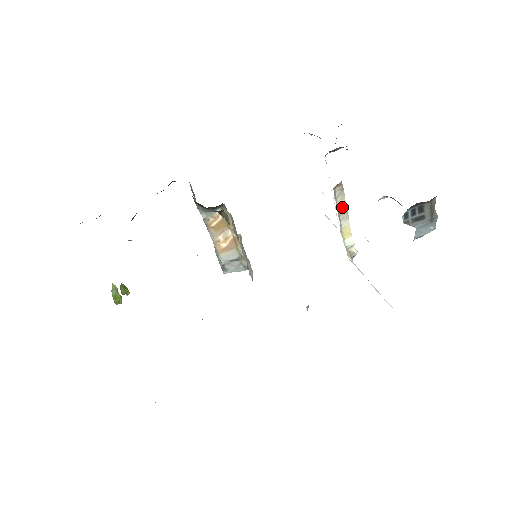
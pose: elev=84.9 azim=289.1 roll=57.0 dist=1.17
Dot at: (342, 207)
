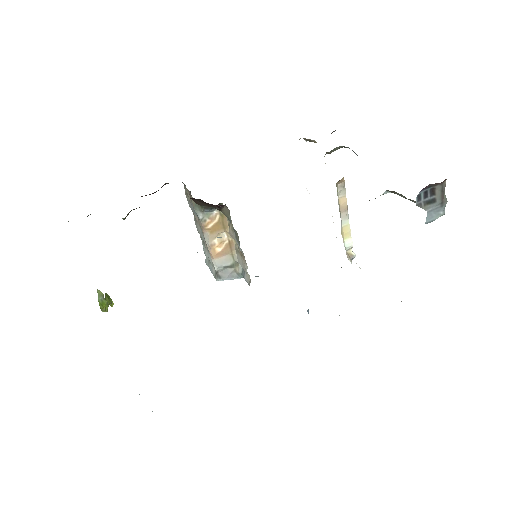
Dot at: (343, 205)
